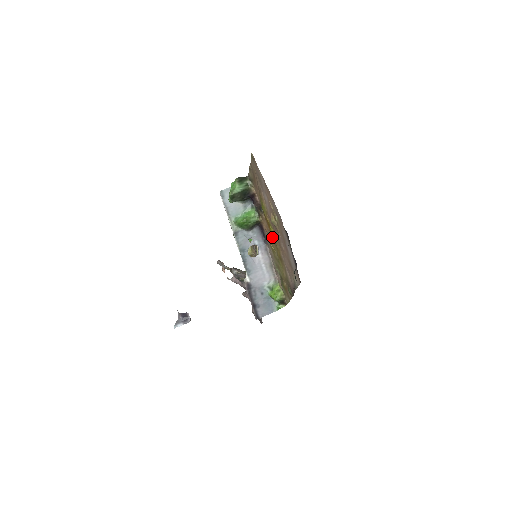
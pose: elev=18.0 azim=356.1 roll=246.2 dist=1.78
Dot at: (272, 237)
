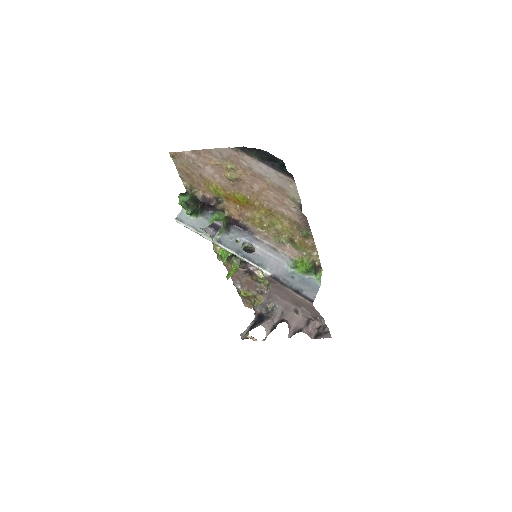
Dot at: (246, 207)
